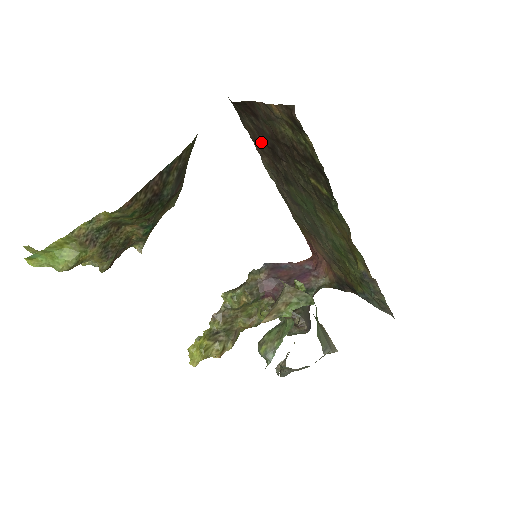
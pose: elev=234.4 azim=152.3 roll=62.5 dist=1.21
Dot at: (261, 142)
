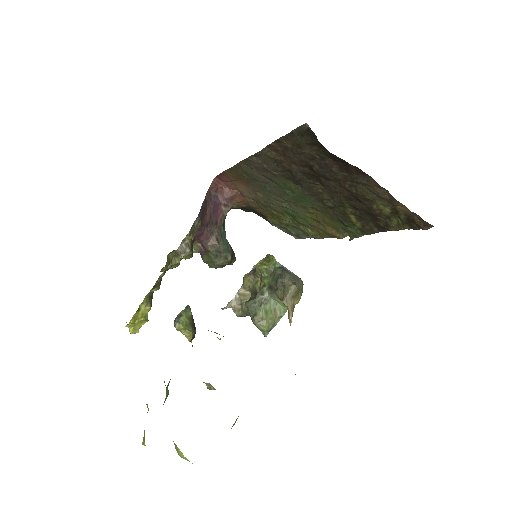
Dot at: (301, 159)
